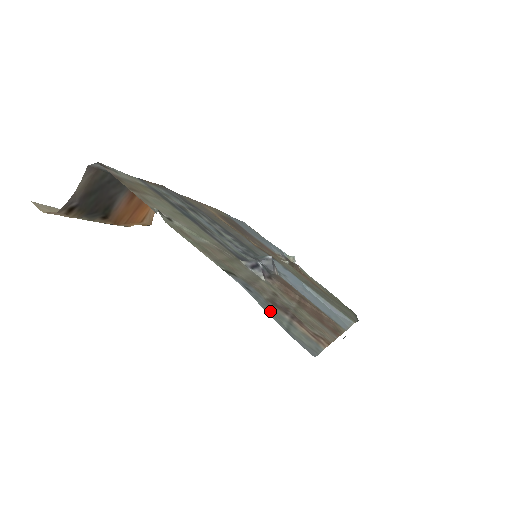
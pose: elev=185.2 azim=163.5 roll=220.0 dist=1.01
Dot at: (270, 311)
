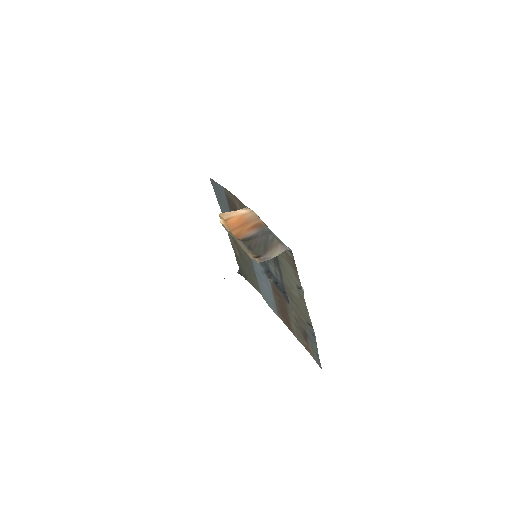
Dot at: (315, 346)
